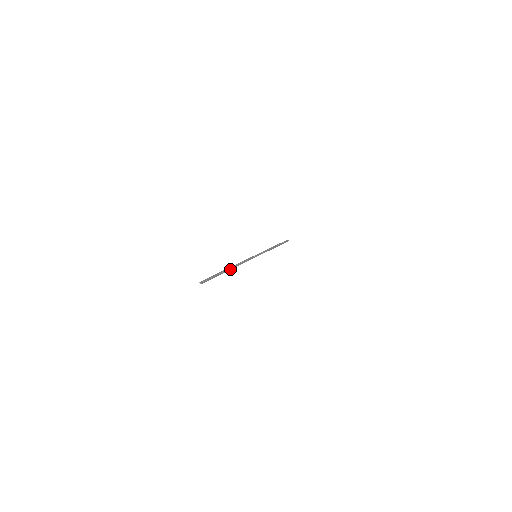
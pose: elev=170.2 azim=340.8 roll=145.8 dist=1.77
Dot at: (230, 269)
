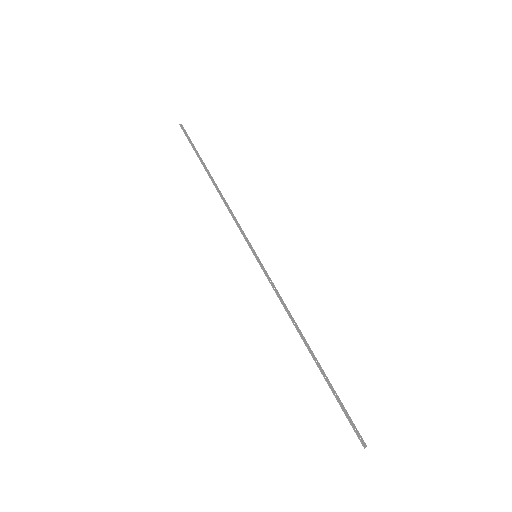
Dot at: (312, 352)
